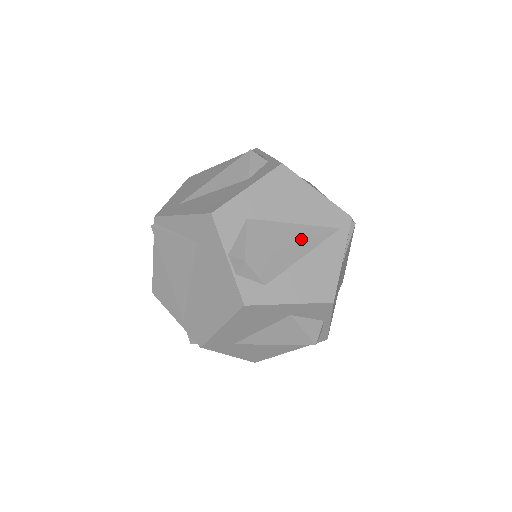
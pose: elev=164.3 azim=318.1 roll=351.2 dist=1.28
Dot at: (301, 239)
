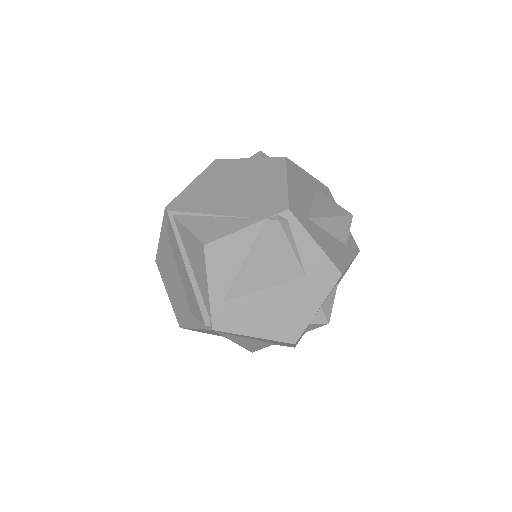
Dot at: occluded
